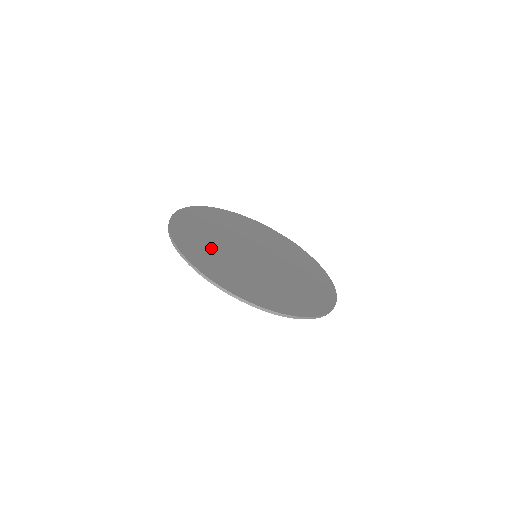
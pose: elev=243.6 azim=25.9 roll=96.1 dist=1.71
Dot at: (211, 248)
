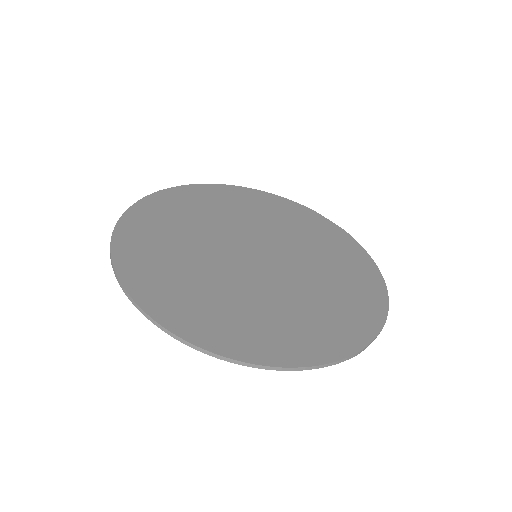
Dot at: (174, 244)
